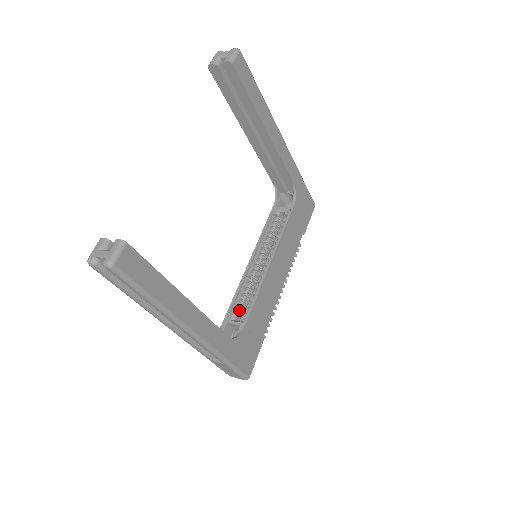
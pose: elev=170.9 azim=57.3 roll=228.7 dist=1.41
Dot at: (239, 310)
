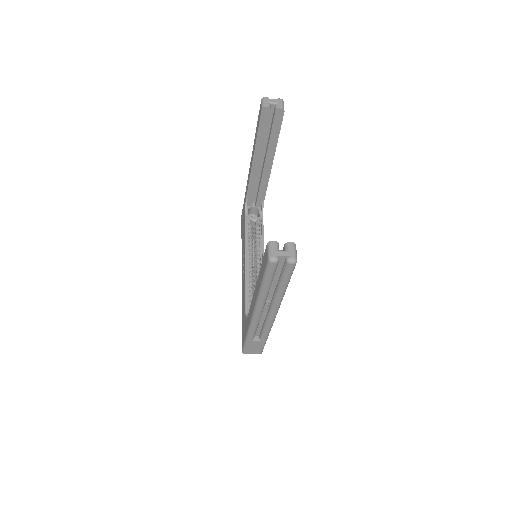
Dot at: occluded
